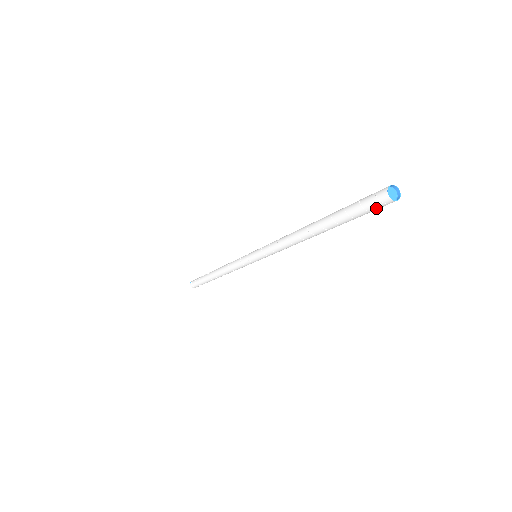
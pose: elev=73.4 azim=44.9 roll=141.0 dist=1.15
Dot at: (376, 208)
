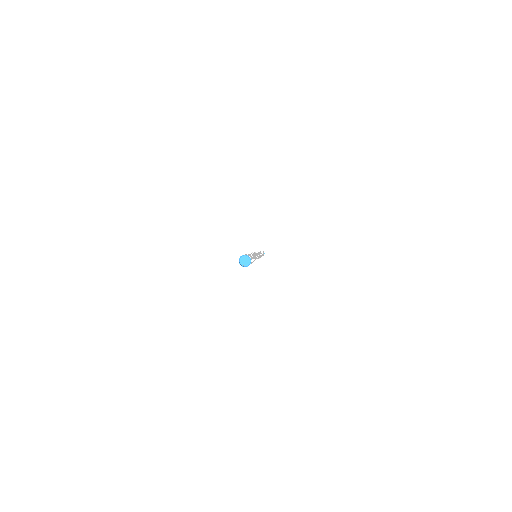
Dot at: occluded
